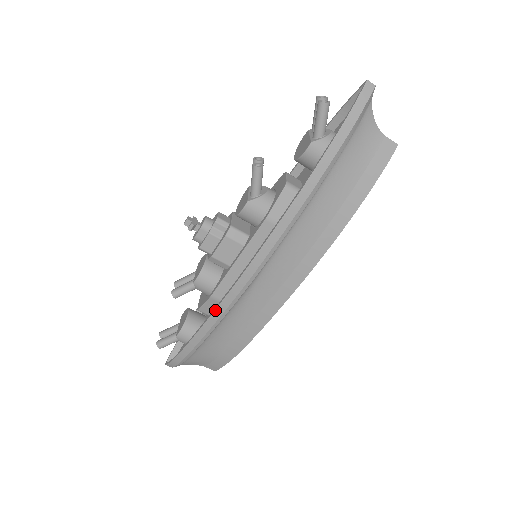
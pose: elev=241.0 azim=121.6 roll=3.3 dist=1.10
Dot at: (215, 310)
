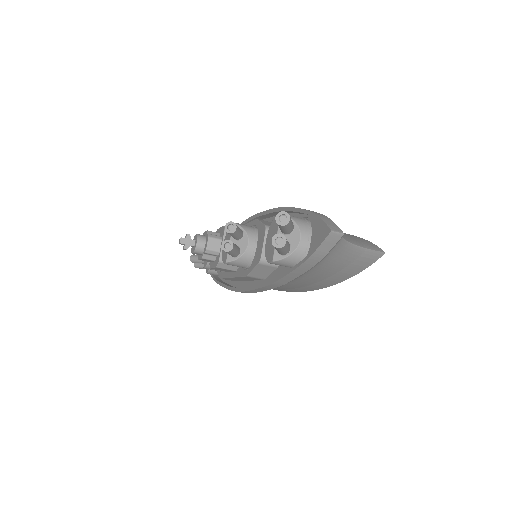
Dot at: (226, 288)
